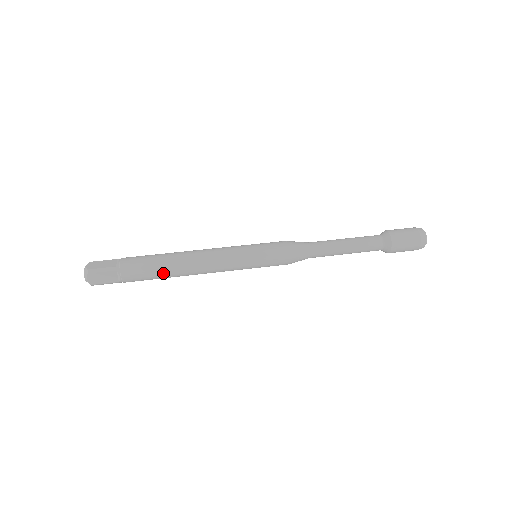
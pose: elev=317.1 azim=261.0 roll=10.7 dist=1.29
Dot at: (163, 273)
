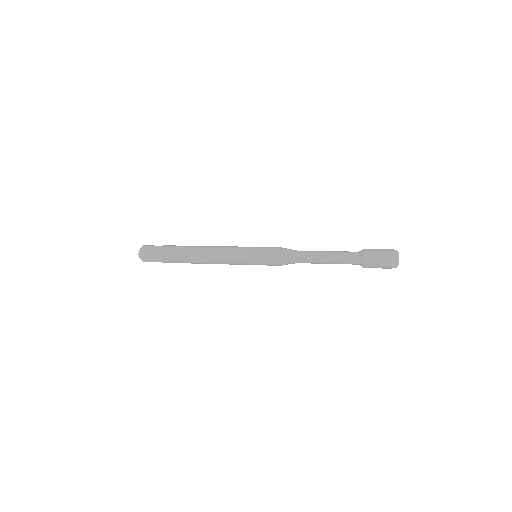
Dot at: (188, 261)
